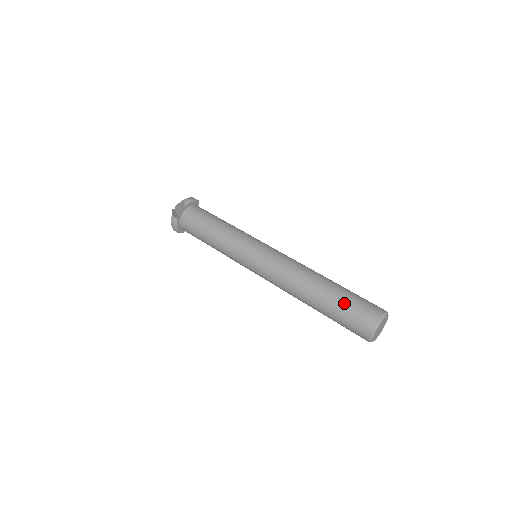
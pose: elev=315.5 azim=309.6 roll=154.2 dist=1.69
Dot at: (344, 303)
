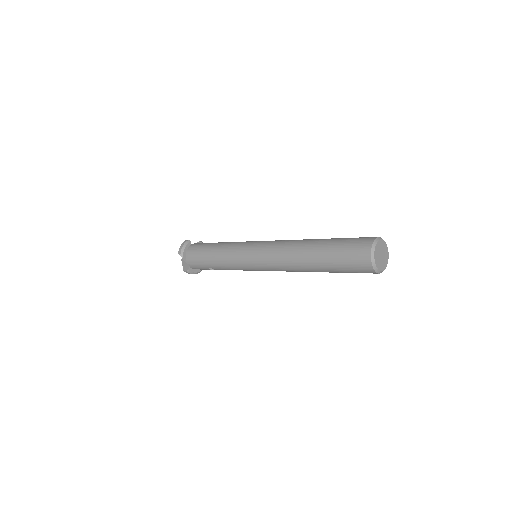
Dot at: occluded
